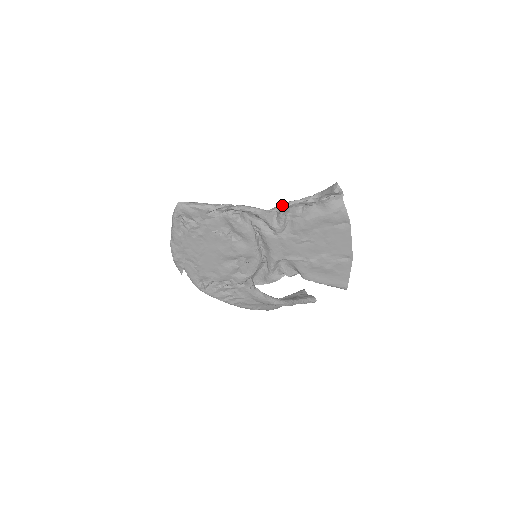
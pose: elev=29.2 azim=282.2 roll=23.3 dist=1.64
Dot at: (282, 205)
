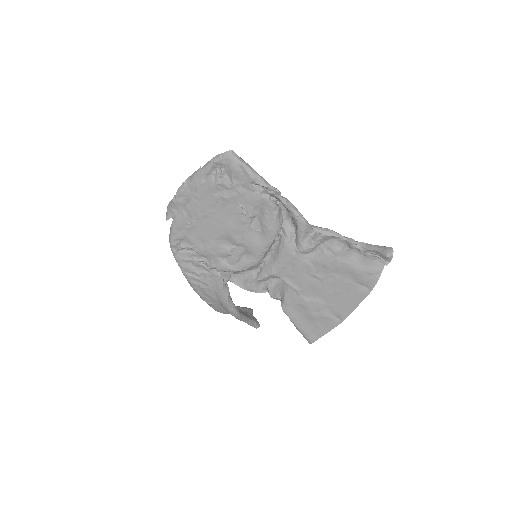
Dot at: (325, 229)
